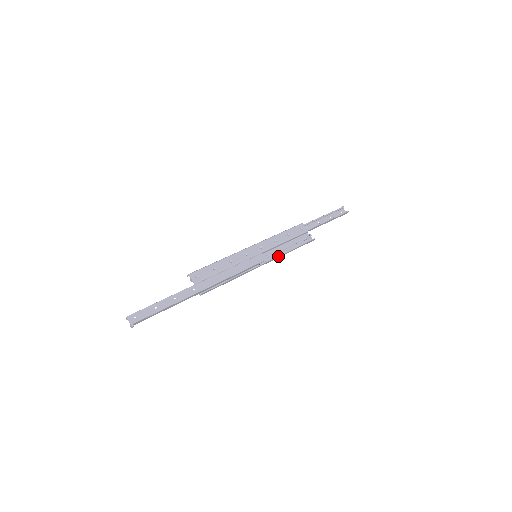
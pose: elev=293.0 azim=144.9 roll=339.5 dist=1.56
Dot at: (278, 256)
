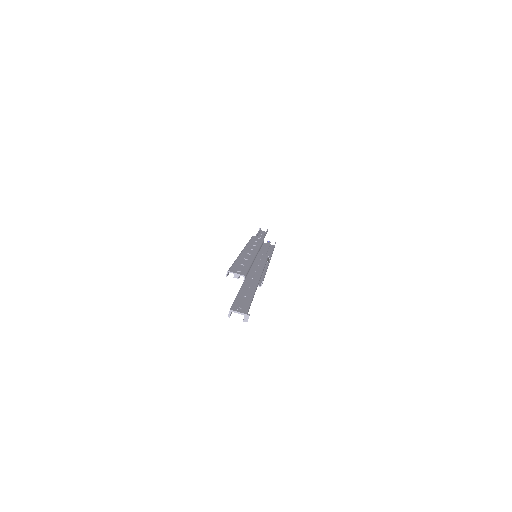
Dot at: occluded
